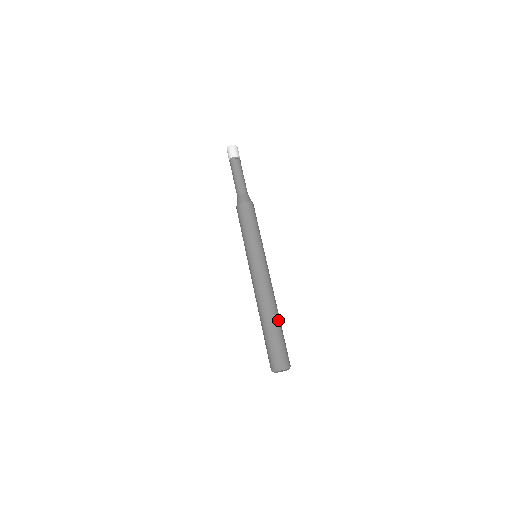
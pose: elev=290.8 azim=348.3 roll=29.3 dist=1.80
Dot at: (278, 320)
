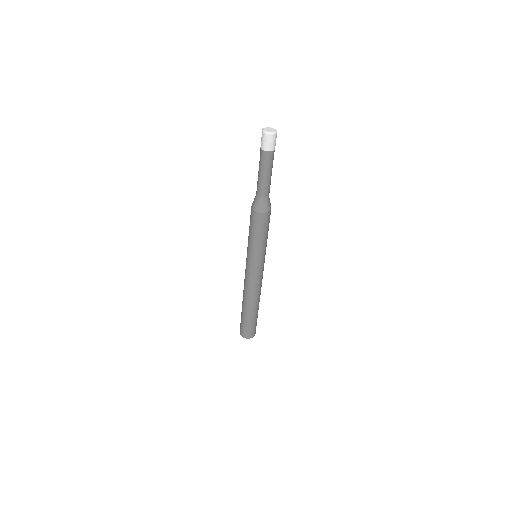
Dot at: (255, 311)
